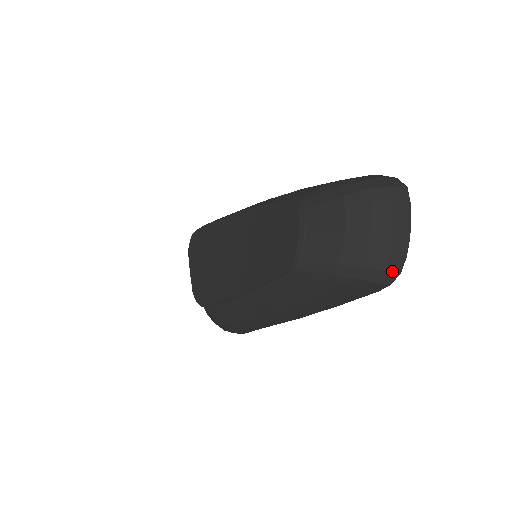
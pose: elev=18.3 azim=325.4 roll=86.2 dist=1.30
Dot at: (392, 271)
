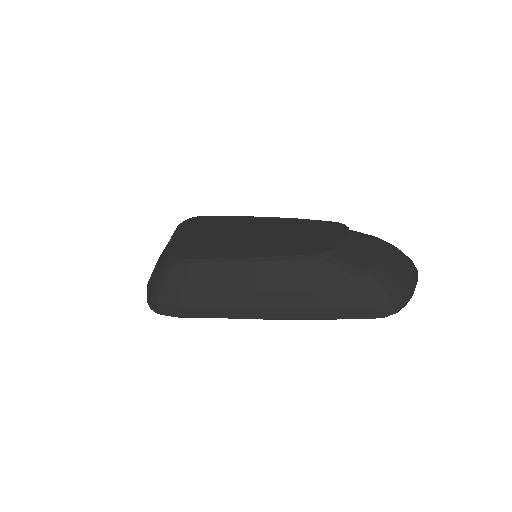
Dot at: (394, 305)
